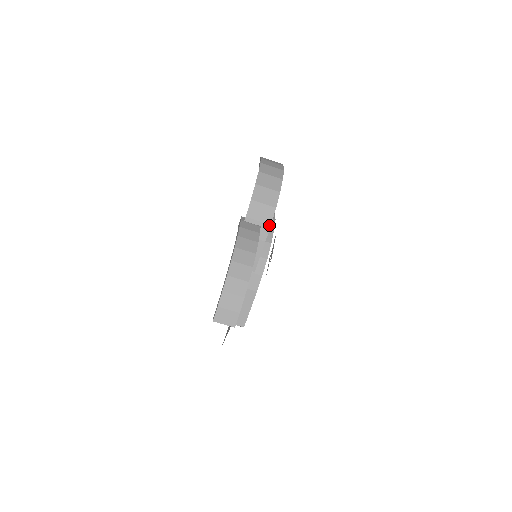
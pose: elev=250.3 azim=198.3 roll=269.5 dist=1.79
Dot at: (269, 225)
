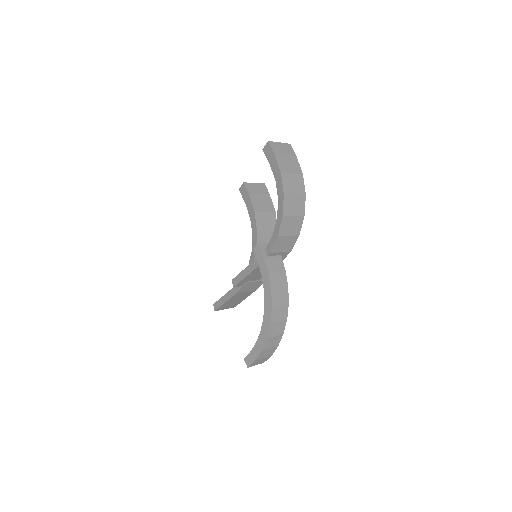
Dot at: (289, 252)
